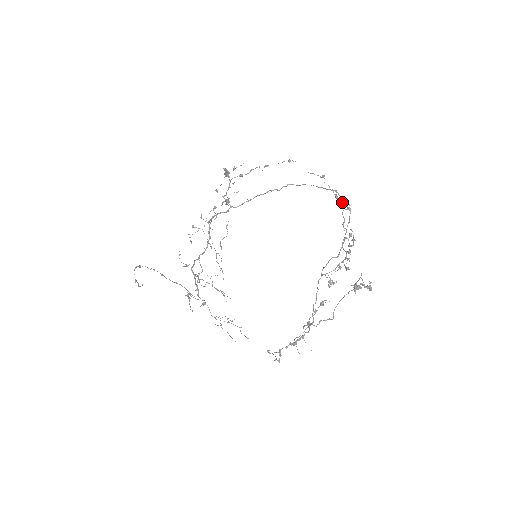
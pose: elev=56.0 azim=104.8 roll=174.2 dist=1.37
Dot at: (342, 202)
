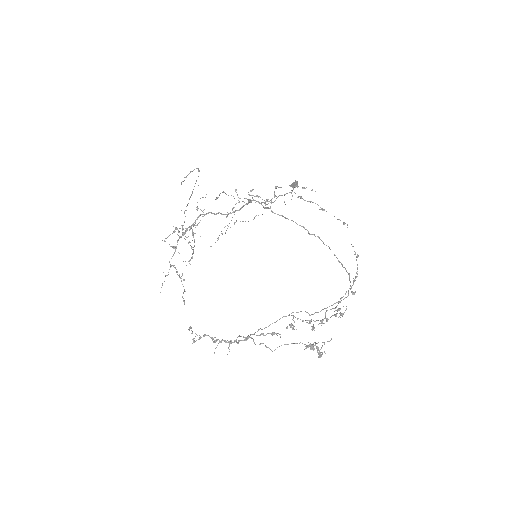
Dot at: (353, 284)
